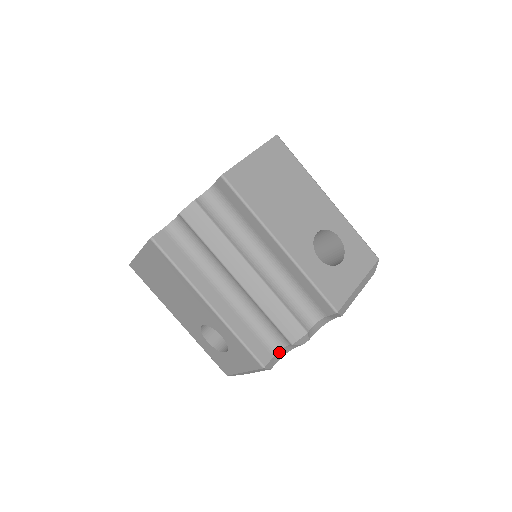
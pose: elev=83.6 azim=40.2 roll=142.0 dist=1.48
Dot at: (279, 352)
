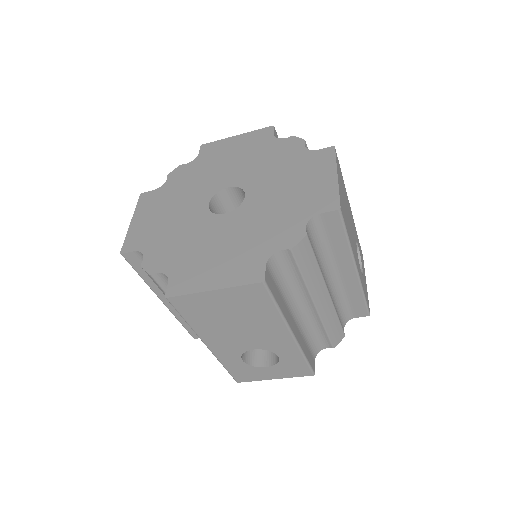
Dot at: occluded
